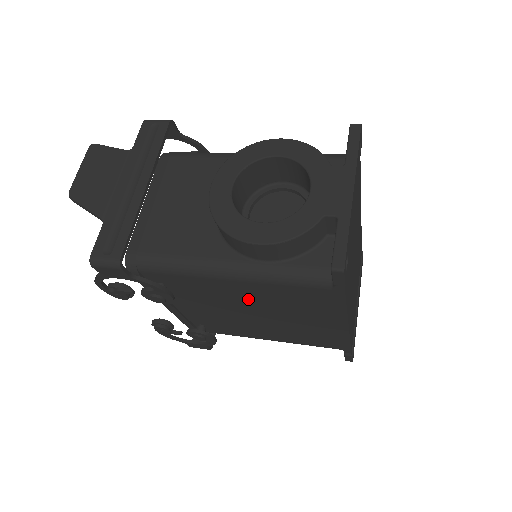
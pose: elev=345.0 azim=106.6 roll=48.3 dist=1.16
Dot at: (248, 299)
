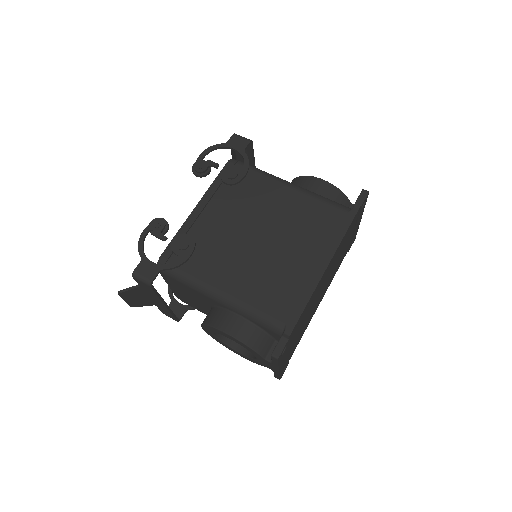
Dot at: occluded
